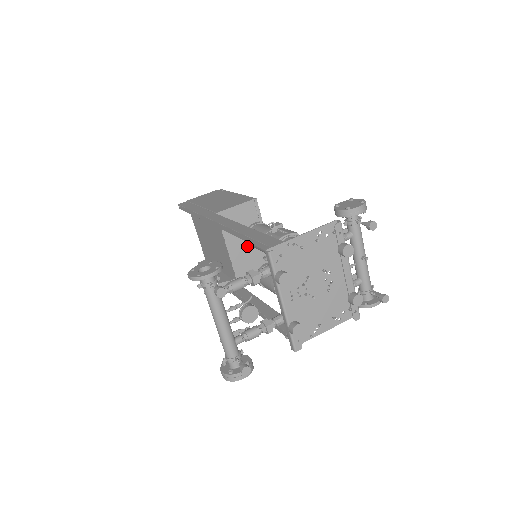
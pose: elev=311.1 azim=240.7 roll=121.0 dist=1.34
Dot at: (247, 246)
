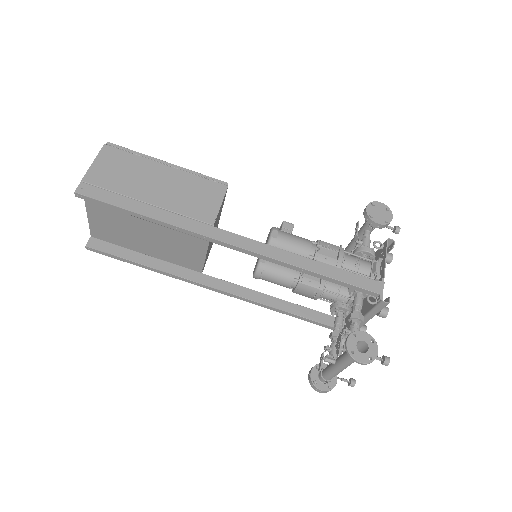
Dot at: occluded
